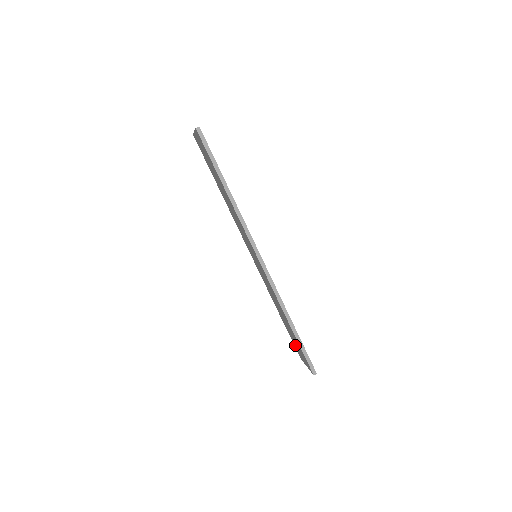
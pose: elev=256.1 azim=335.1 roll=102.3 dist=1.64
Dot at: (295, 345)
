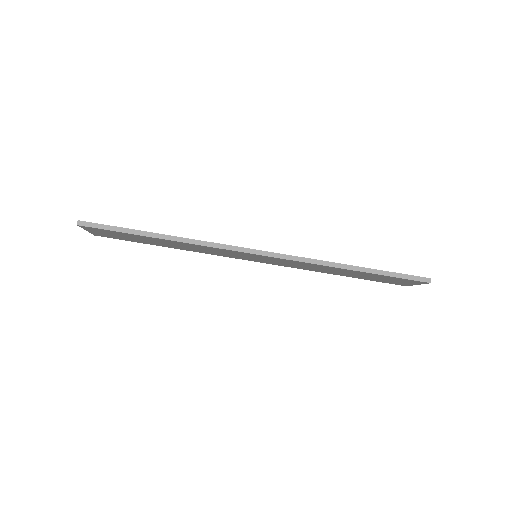
Dot at: occluded
